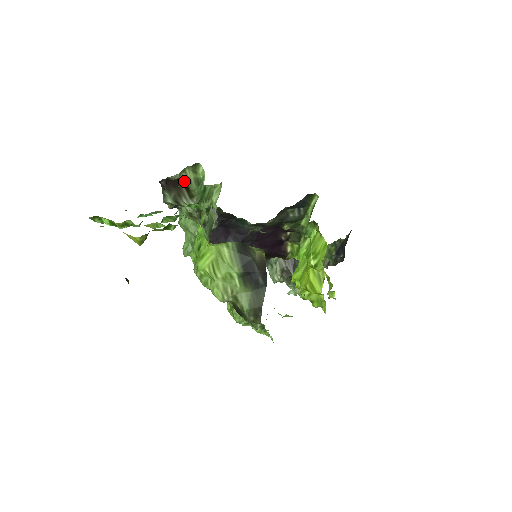
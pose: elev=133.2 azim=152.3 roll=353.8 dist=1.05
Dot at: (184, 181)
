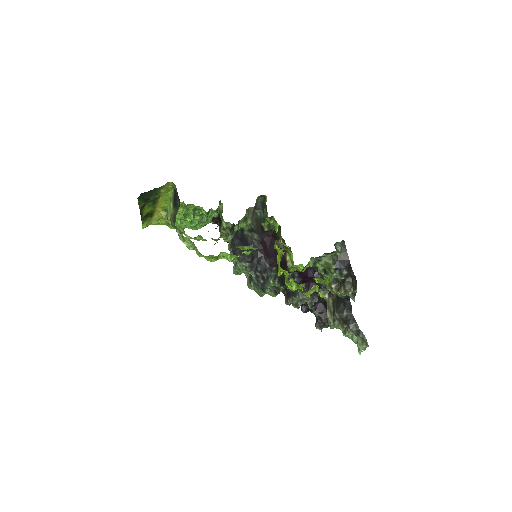
Dot at: occluded
